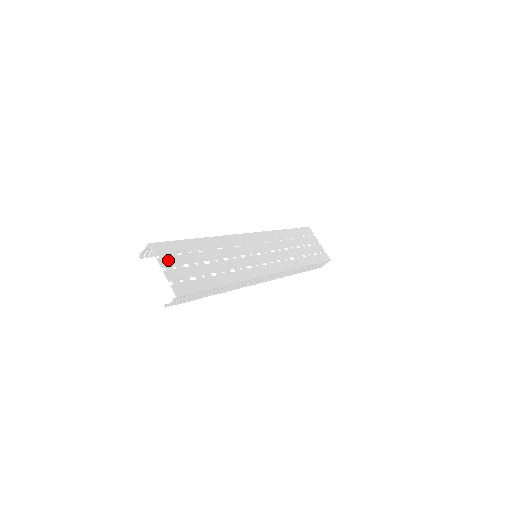
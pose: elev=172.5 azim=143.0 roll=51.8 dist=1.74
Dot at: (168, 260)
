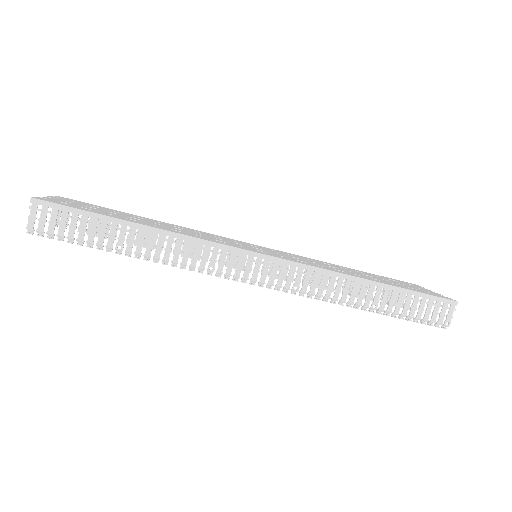
Dot at: (68, 201)
